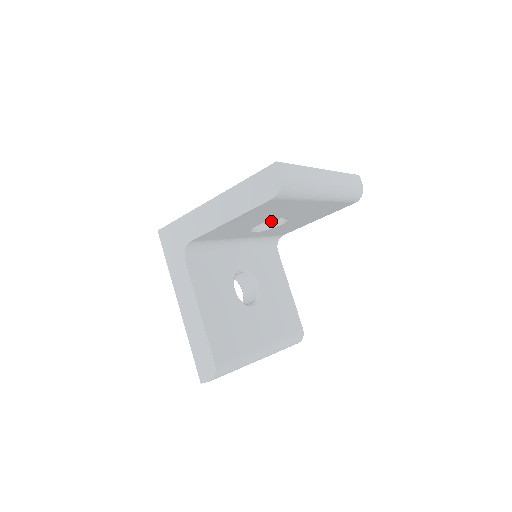
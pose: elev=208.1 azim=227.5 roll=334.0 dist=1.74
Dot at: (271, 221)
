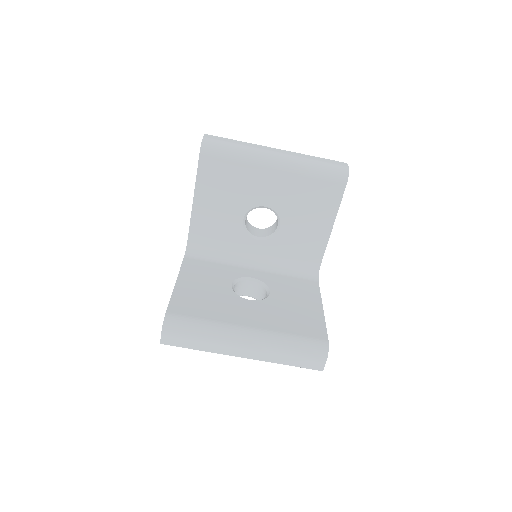
Dot at: (275, 229)
